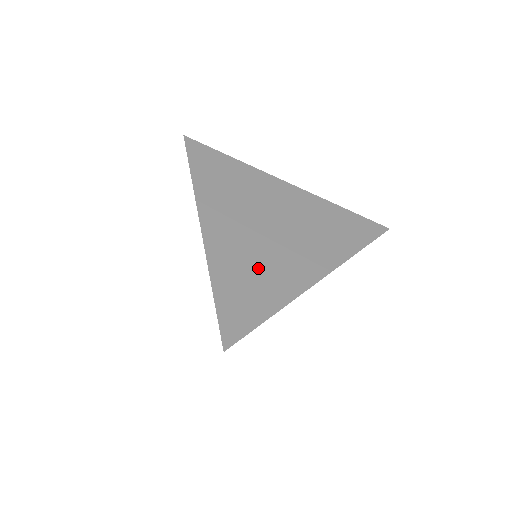
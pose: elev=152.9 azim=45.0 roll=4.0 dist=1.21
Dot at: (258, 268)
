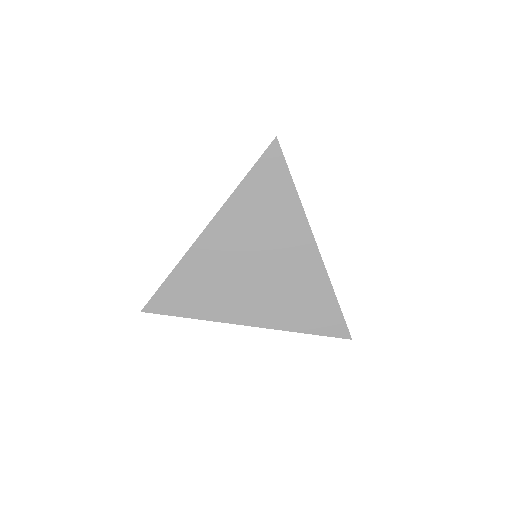
Dot at: (214, 285)
